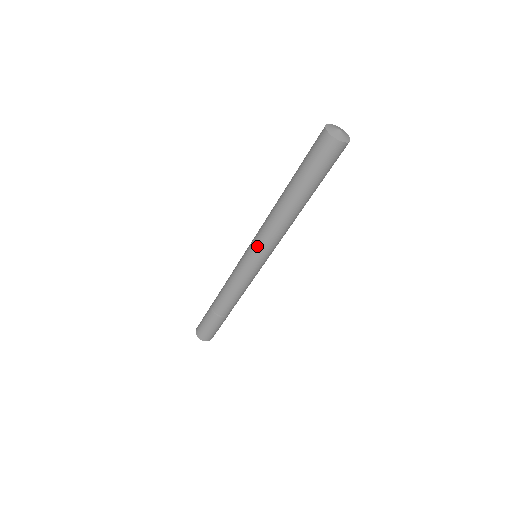
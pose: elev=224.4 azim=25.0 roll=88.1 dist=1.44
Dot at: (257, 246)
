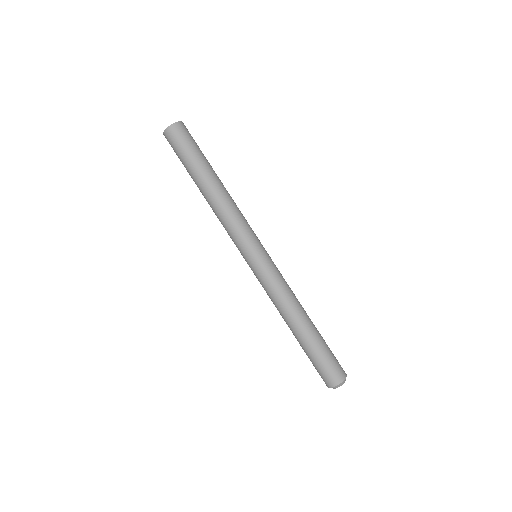
Dot at: (244, 239)
